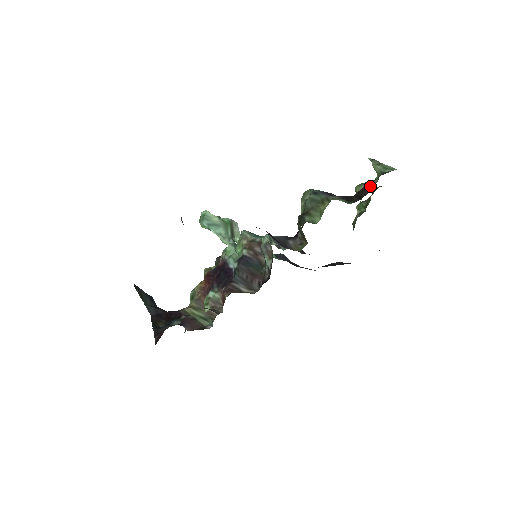
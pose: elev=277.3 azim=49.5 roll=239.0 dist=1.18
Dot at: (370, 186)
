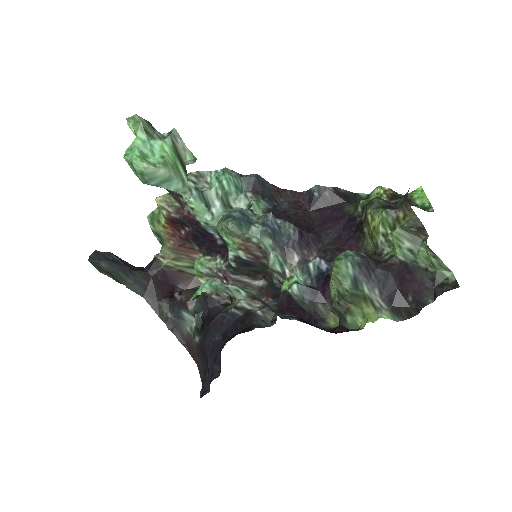
Dot at: (414, 260)
